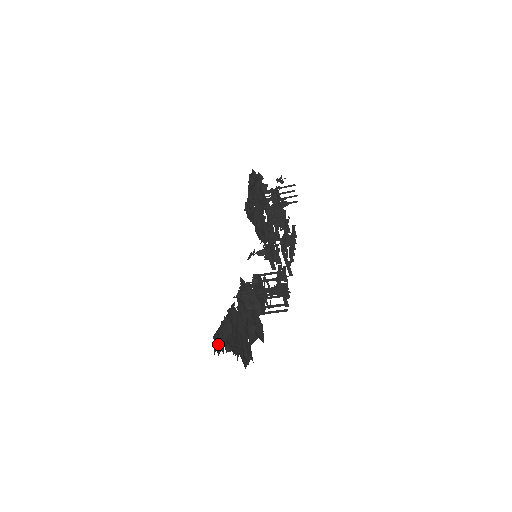
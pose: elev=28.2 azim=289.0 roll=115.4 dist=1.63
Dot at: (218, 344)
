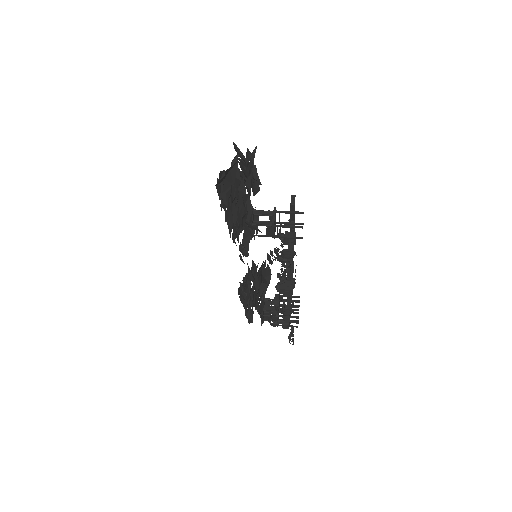
Dot at: occluded
